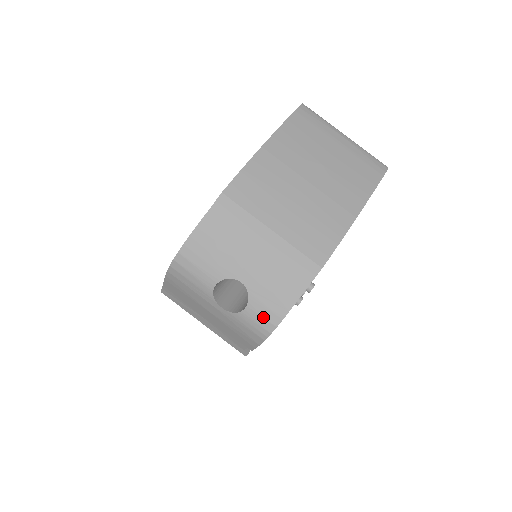
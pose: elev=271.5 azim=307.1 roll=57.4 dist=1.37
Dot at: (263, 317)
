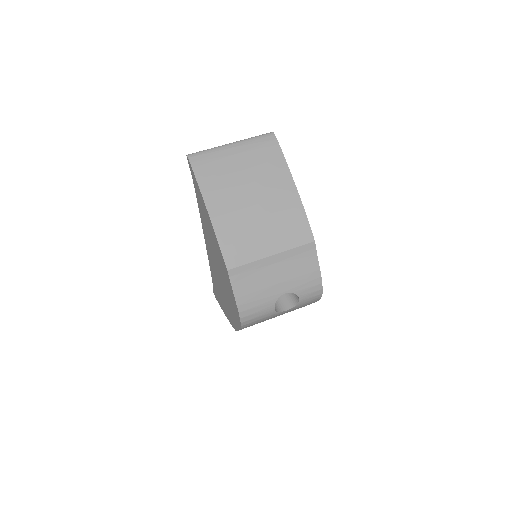
Dot at: (312, 293)
